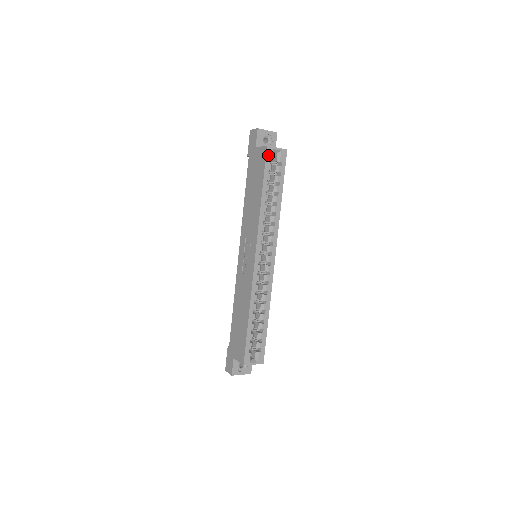
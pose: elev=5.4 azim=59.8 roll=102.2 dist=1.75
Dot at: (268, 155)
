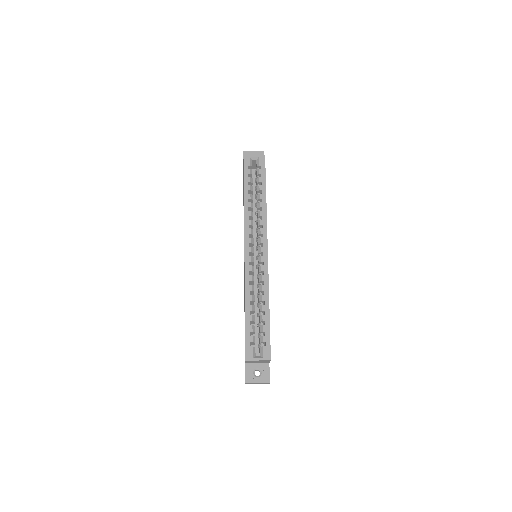
Dot at: (246, 162)
